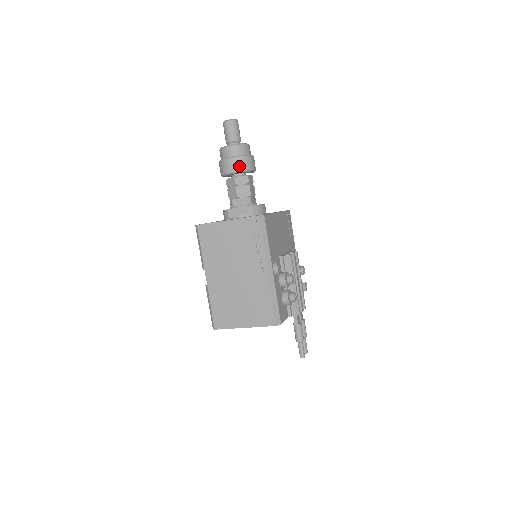
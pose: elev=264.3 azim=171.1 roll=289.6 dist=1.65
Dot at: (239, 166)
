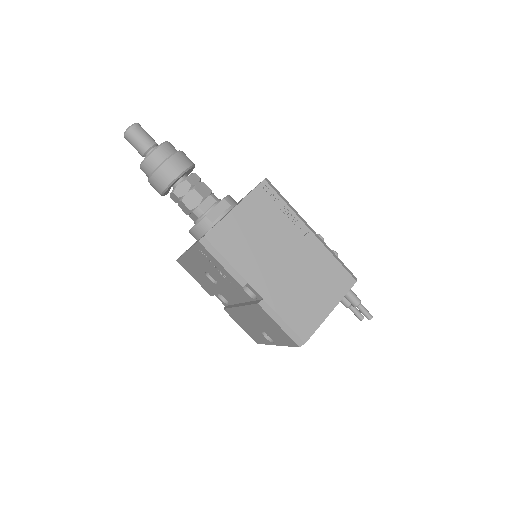
Dot at: (184, 162)
